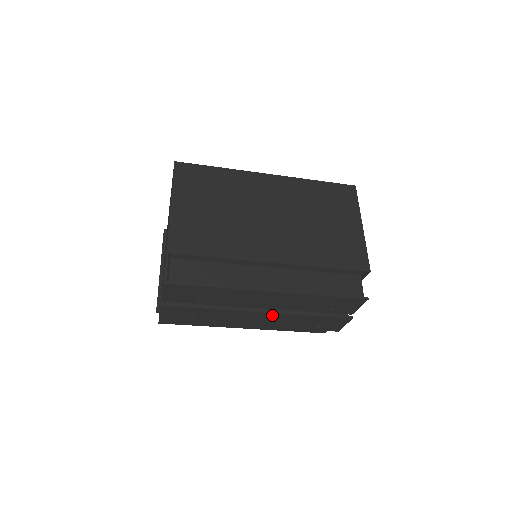
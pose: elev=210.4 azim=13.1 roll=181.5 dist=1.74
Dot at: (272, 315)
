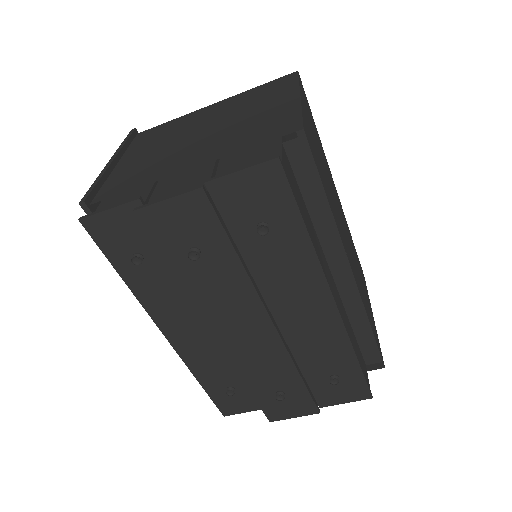
Dot at: (272, 338)
